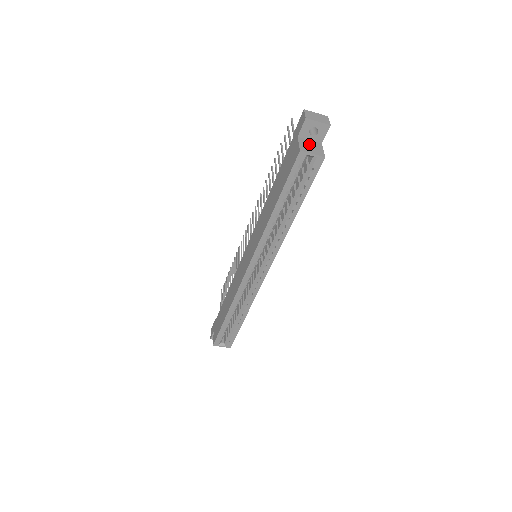
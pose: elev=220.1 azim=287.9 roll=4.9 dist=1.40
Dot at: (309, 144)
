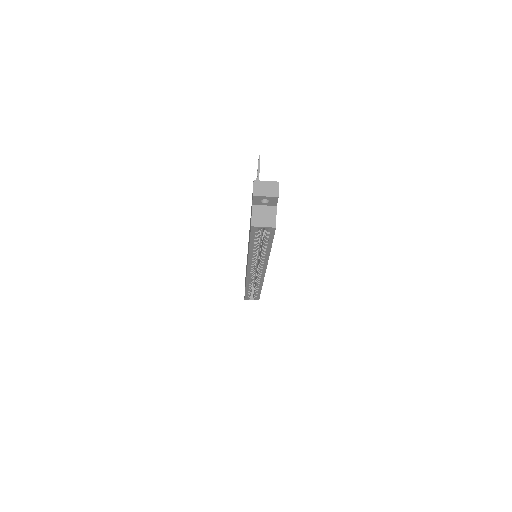
Dot at: (262, 212)
